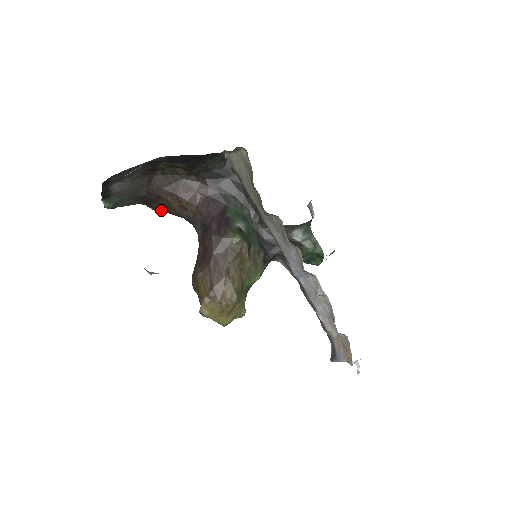
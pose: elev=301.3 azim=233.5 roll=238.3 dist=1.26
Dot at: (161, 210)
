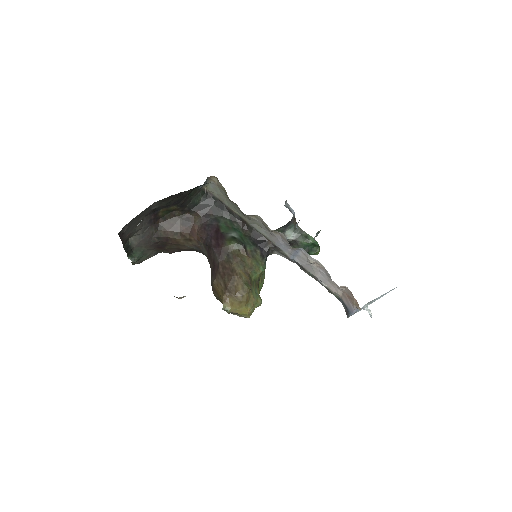
Dot at: (174, 250)
